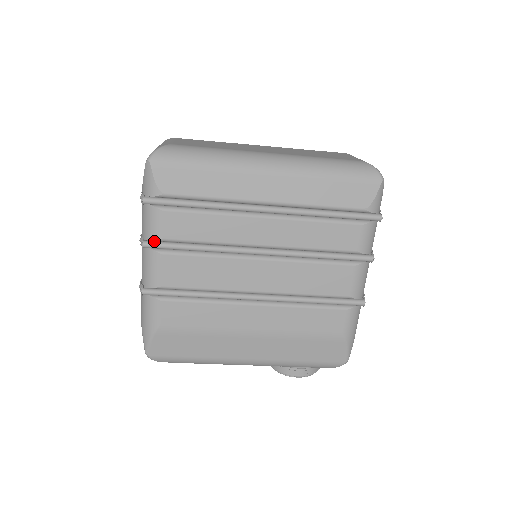
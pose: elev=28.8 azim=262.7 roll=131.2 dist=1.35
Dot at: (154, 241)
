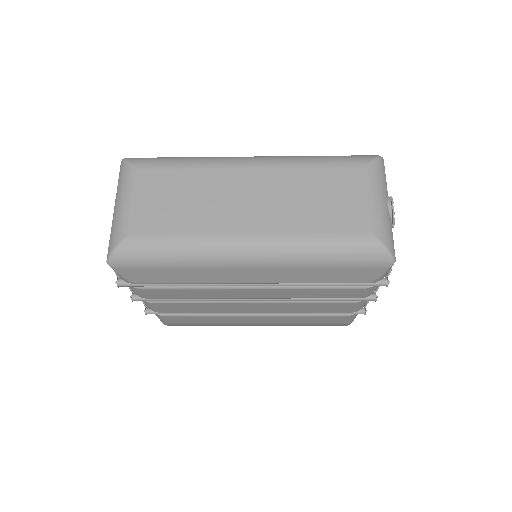
Dot at: occluded
